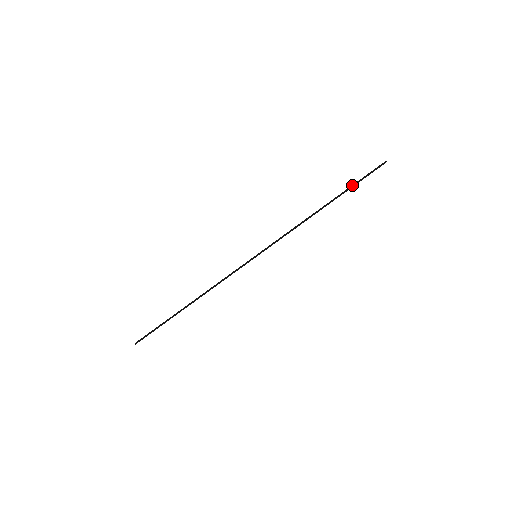
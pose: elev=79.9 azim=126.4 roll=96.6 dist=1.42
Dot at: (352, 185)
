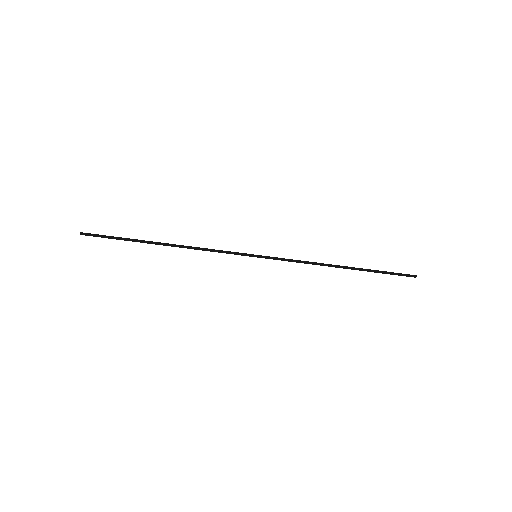
Dot at: (378, 271)
